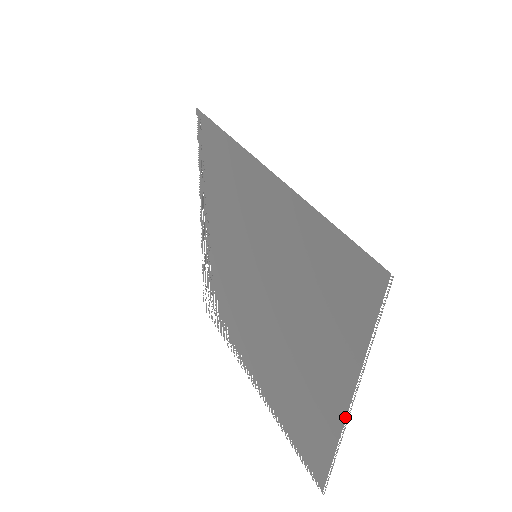
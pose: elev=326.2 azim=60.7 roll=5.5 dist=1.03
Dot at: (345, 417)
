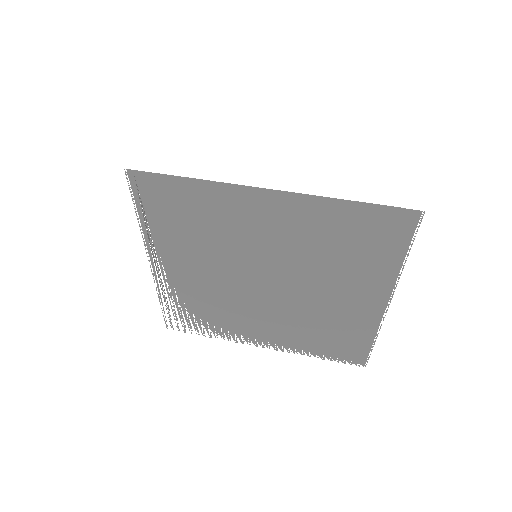
Dot at: (382, 310)
